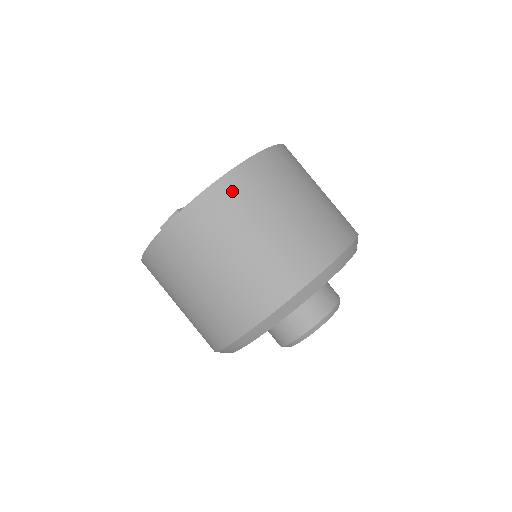
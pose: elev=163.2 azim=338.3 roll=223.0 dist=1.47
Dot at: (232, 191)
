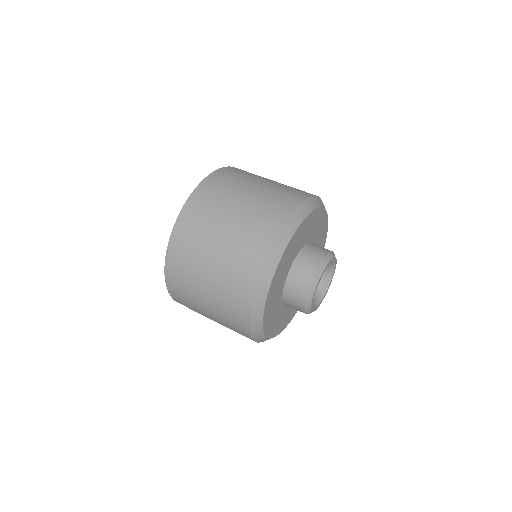
Dot at: (228, 173)
